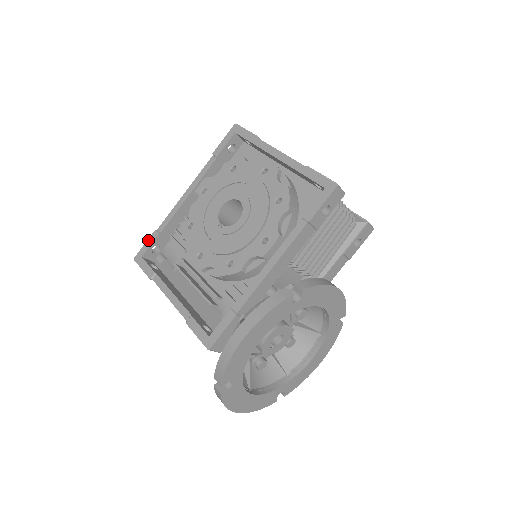
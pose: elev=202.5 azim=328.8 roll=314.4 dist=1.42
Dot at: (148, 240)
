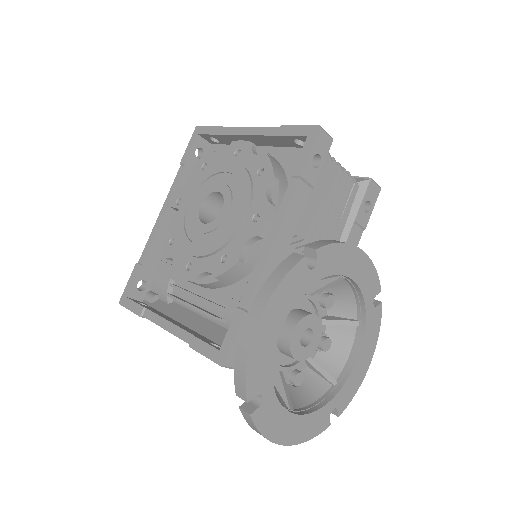
Dot at: (130, 277)
